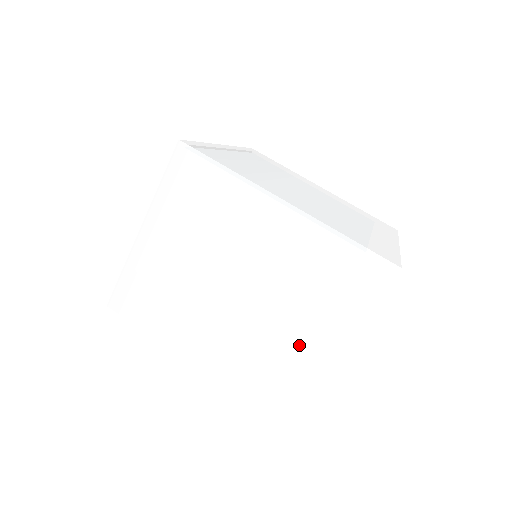
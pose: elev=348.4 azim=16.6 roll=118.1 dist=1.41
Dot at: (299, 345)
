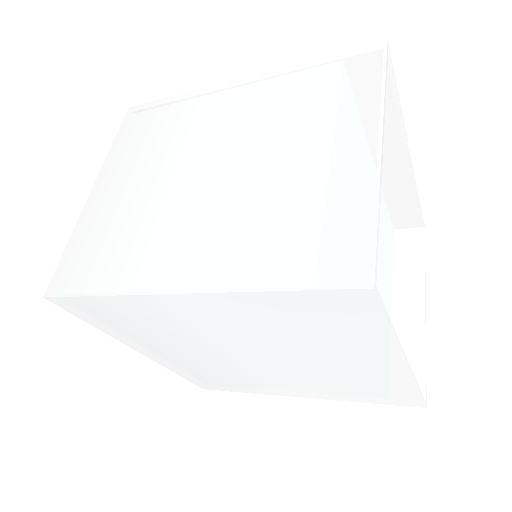
Dot at: (315, 171)
